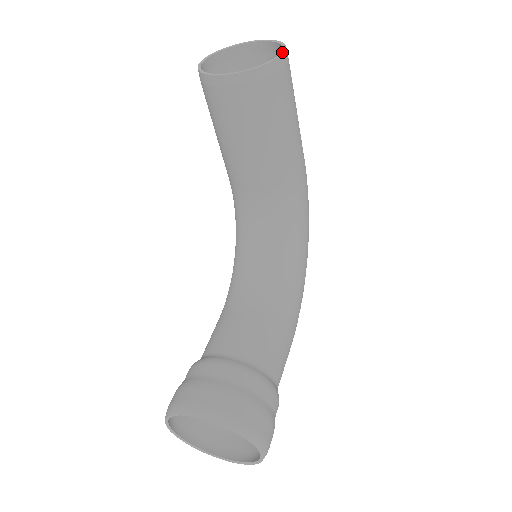
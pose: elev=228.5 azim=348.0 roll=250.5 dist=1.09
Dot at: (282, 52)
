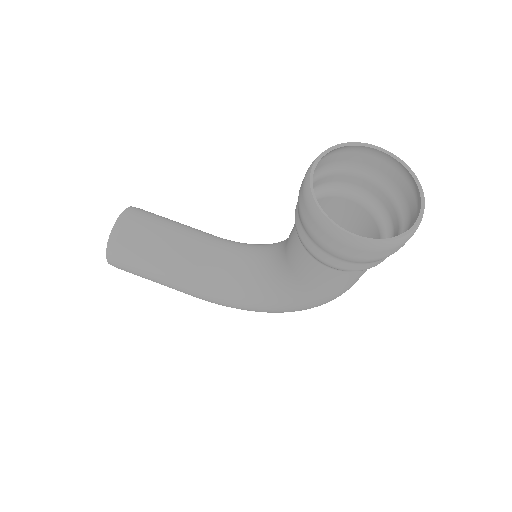
Dot at: occluded
